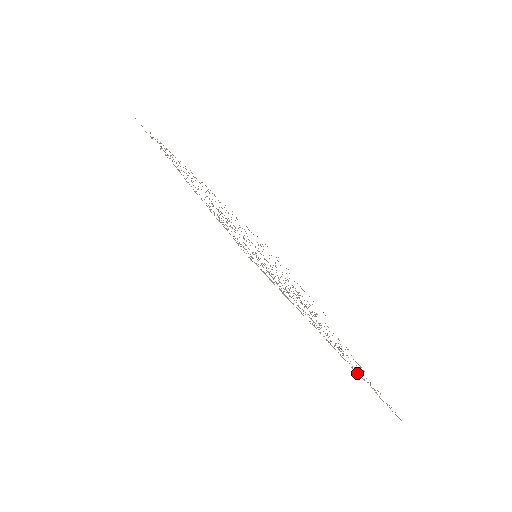
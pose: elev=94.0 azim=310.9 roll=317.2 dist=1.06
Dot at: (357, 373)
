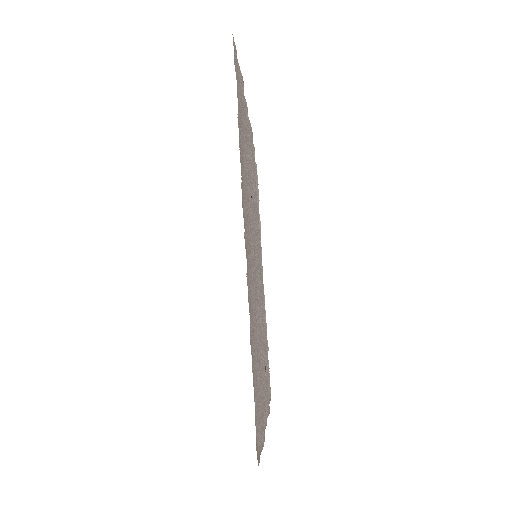
Dot at: (267, 344)
